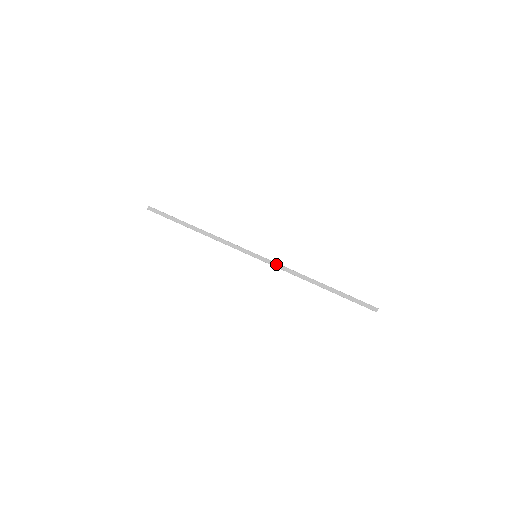
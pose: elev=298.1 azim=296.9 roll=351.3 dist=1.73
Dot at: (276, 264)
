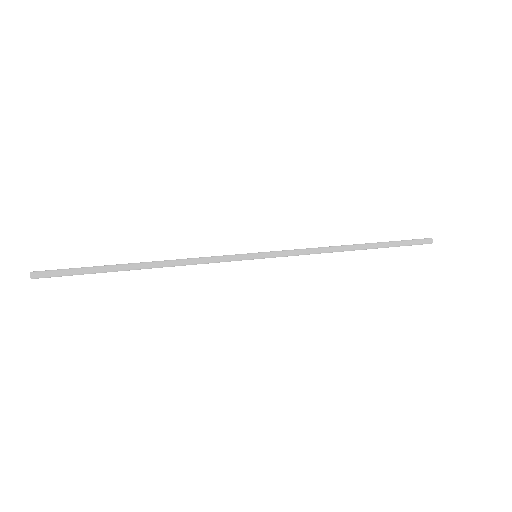
Dot at: (289, 250)
